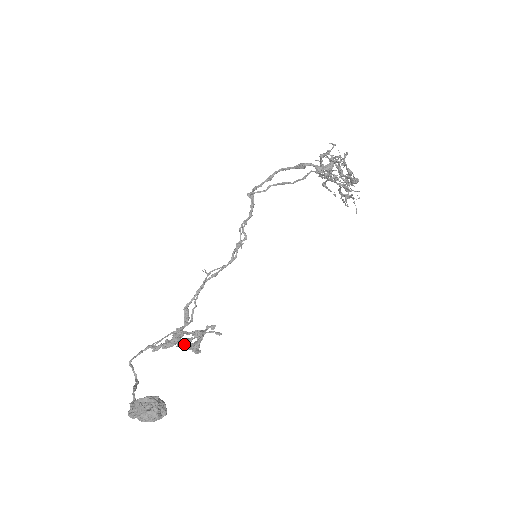
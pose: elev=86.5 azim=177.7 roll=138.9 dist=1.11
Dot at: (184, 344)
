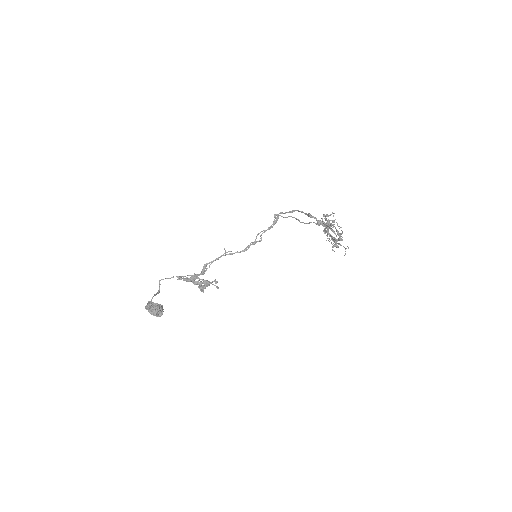
Dot at: (196, 284)
